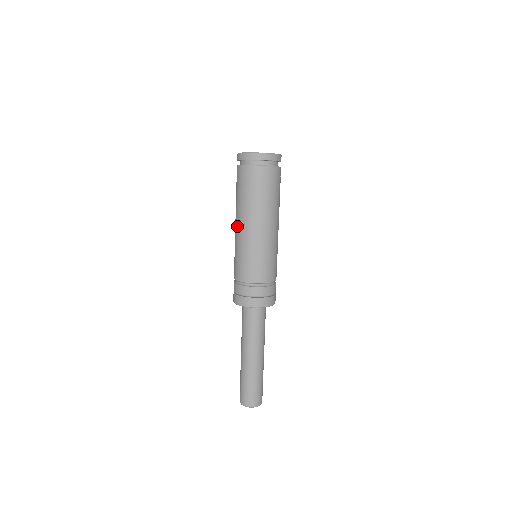
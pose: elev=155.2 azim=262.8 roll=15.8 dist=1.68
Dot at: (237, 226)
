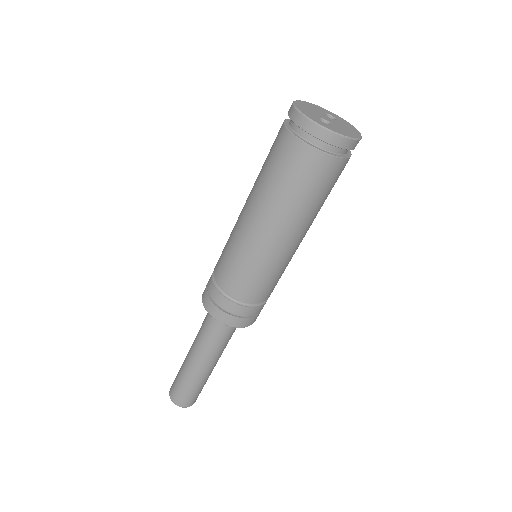
Dot at: (244, 212)
